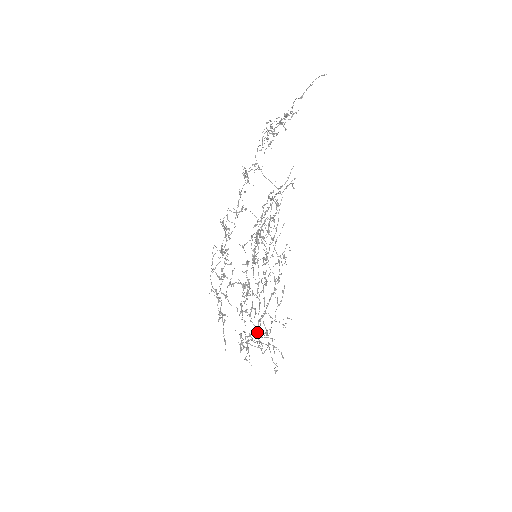
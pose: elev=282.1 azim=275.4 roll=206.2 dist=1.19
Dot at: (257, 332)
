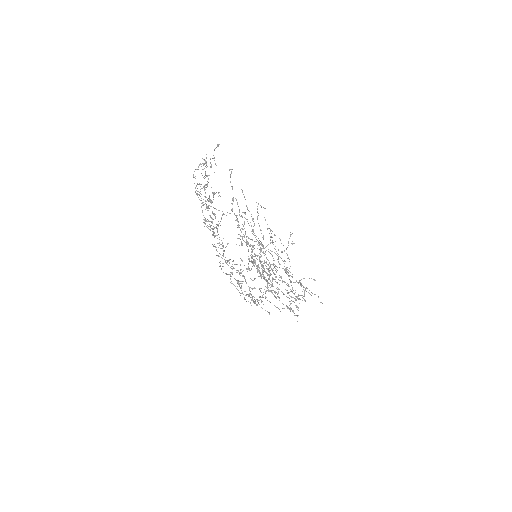
Dot at: occluded
